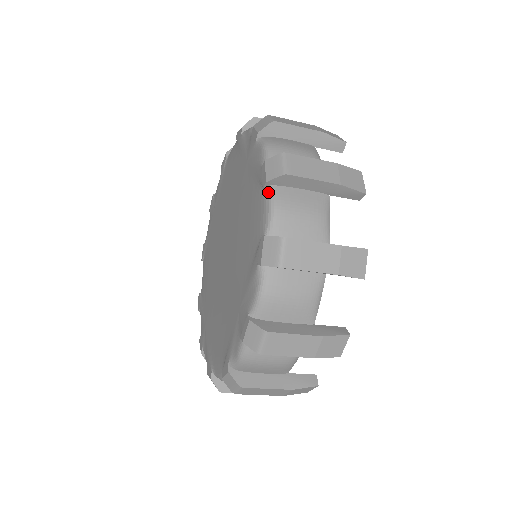
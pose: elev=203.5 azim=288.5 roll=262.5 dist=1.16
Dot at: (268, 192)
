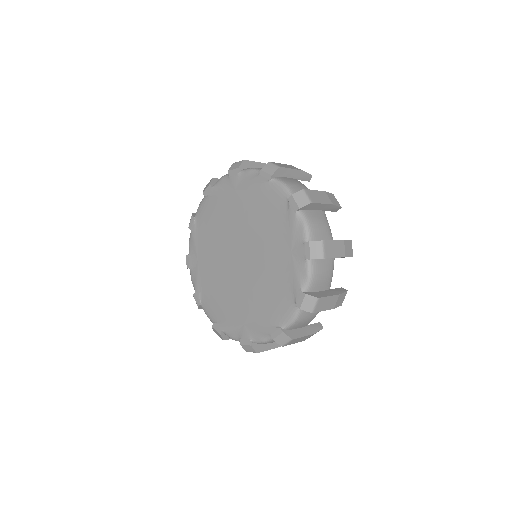
Dot at: (275, 180)
